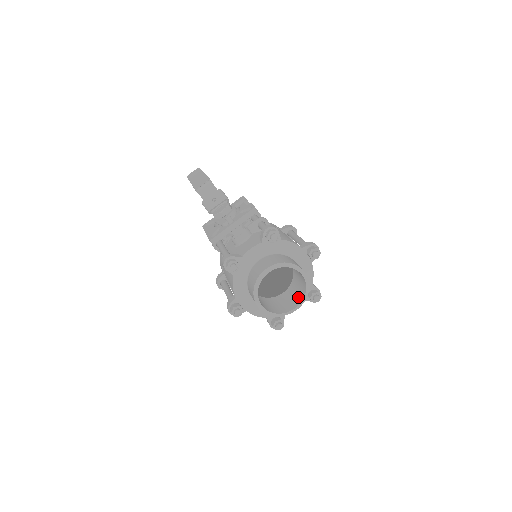
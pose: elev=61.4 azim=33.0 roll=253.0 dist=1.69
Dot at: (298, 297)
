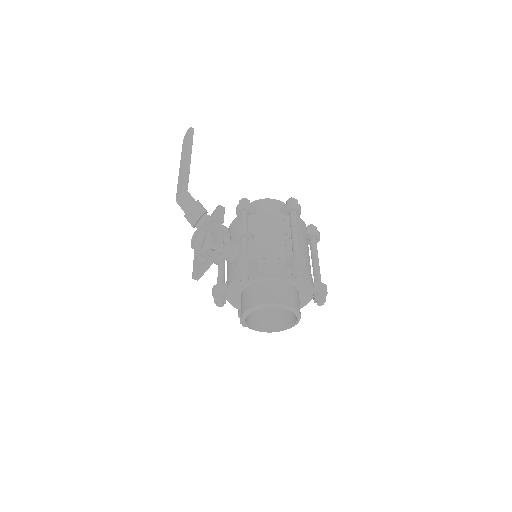
Dot at: occluded
